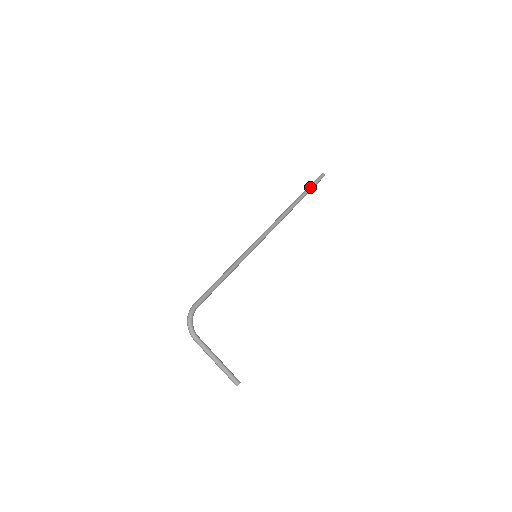
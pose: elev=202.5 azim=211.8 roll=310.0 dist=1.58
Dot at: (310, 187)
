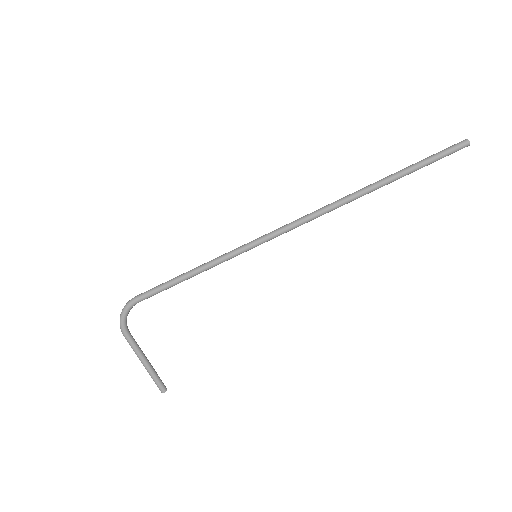
Dot at: (420, 164)
